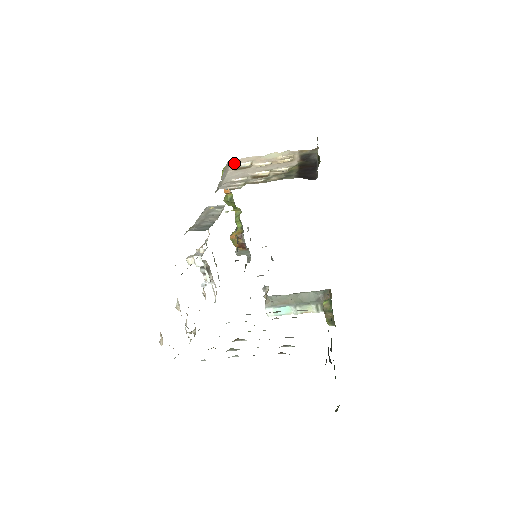
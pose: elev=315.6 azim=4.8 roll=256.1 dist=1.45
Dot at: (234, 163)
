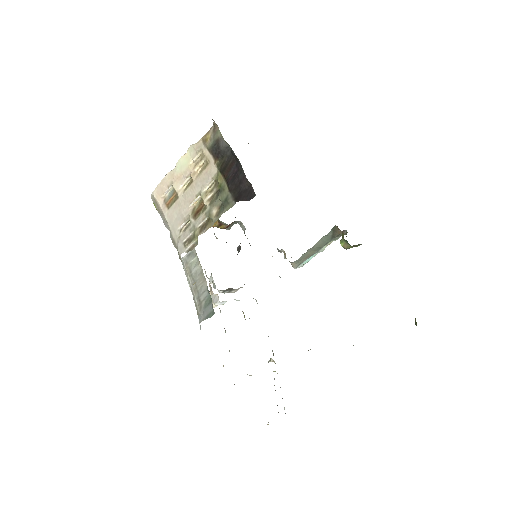
Dot at: (158, 197)
